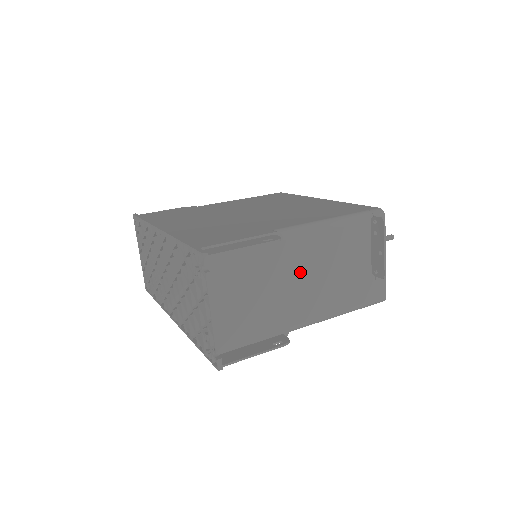
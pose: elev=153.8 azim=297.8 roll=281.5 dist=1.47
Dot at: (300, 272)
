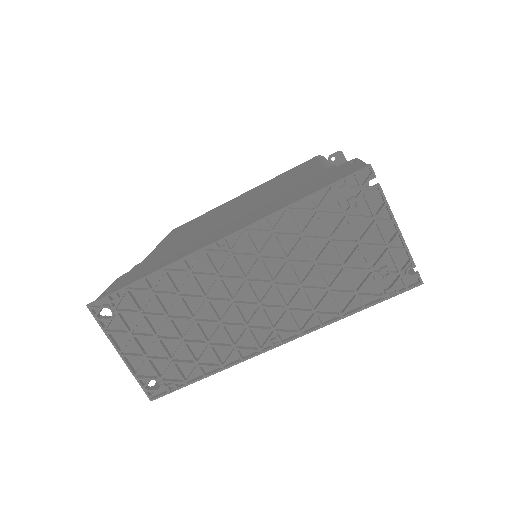
Dot at: occluded
